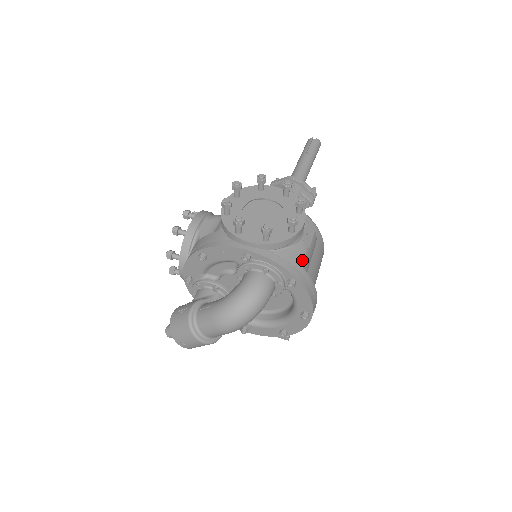
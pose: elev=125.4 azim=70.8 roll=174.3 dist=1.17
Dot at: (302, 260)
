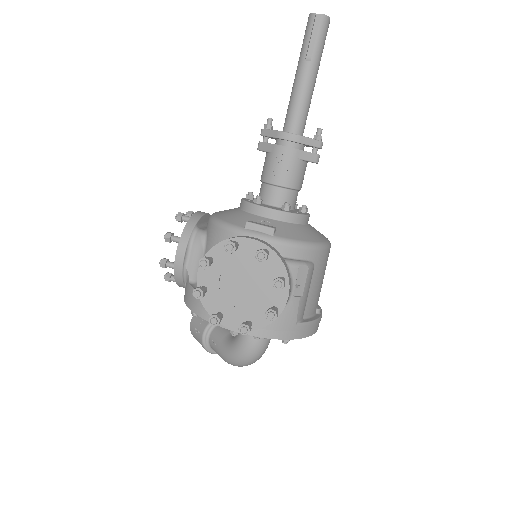
Dot at: (294, 318)
